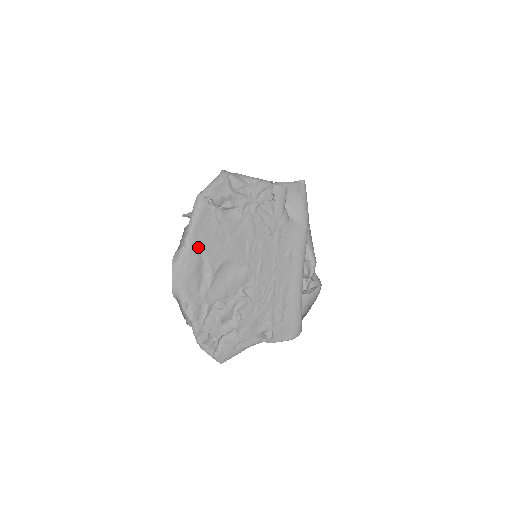
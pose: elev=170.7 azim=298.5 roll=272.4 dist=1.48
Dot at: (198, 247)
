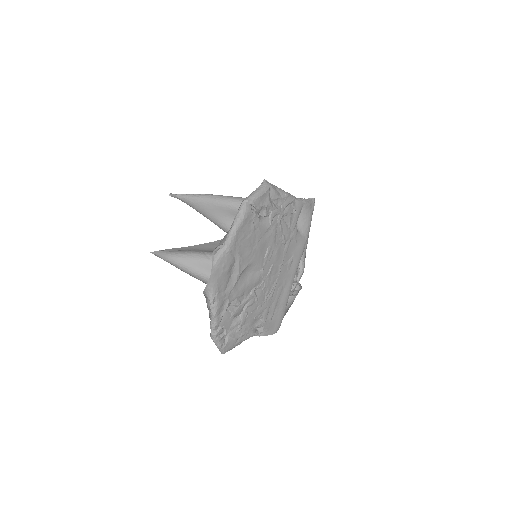
Dot at: (235, 249)
